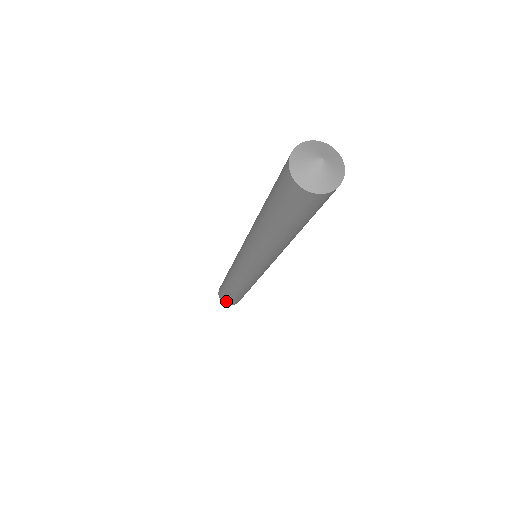
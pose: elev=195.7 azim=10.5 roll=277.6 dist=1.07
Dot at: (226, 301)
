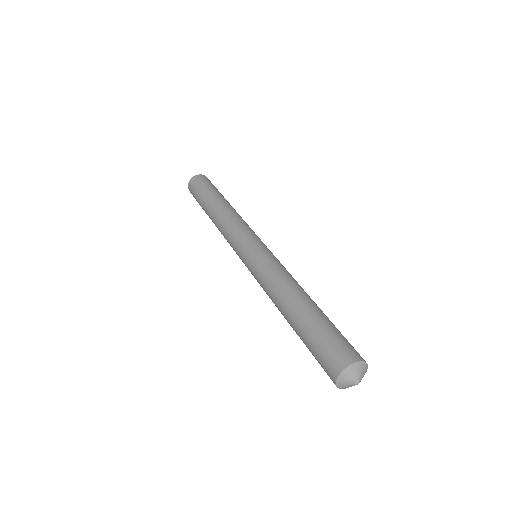
Dot at: (193, 195)
